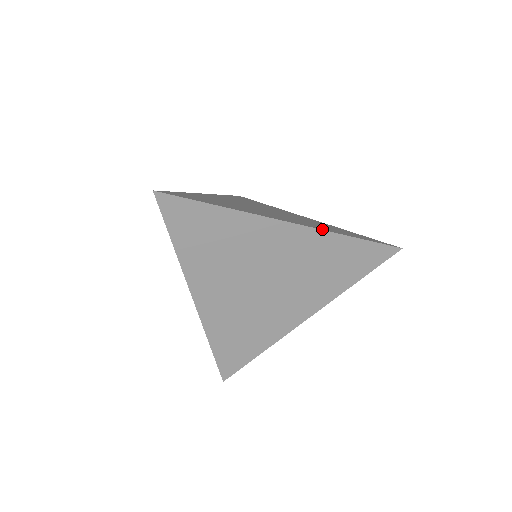
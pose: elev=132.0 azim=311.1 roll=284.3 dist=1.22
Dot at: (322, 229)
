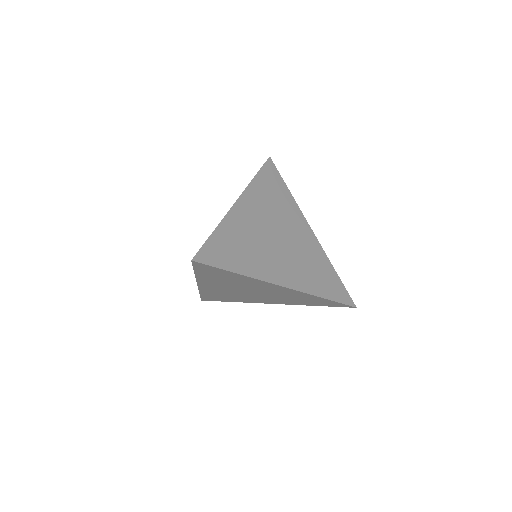
Dot at: (306, 291)
